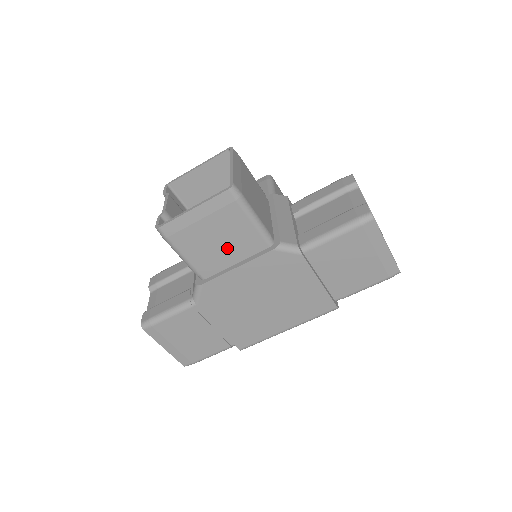
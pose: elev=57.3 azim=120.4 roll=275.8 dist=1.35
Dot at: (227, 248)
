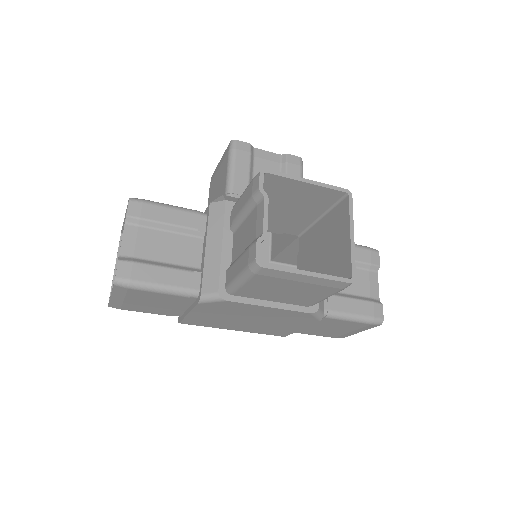
Dot at: (283, 296)
